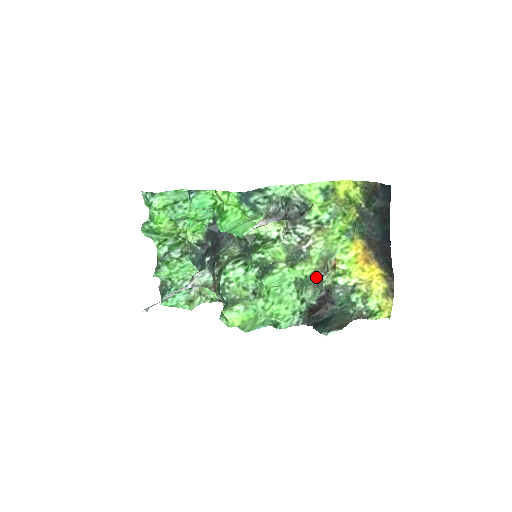
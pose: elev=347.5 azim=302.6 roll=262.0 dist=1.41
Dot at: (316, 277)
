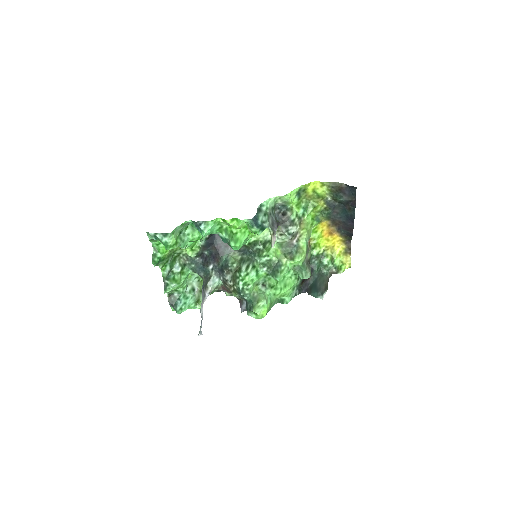
Dot at: (306, 260)
